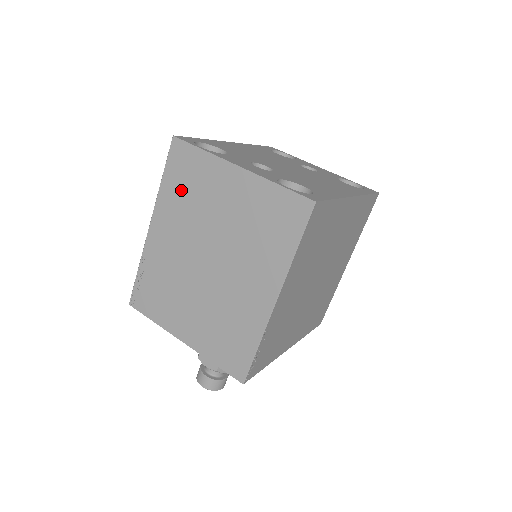
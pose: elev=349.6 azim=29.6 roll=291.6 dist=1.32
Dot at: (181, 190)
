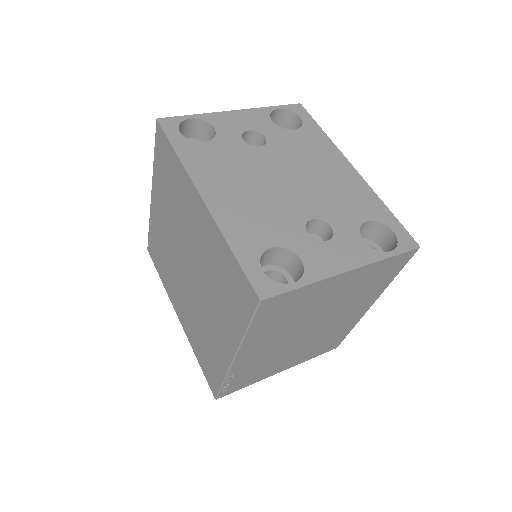
Dot at: (276, 321)
